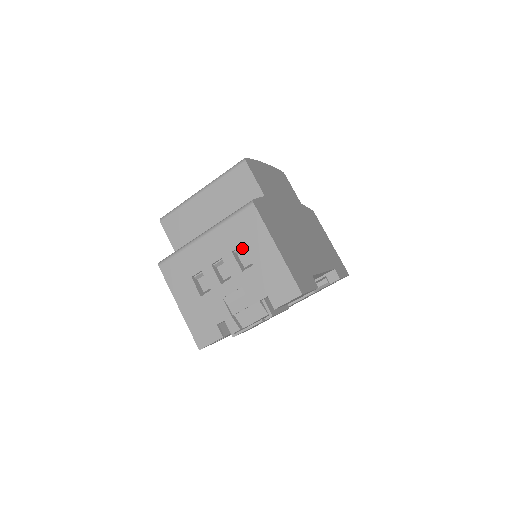
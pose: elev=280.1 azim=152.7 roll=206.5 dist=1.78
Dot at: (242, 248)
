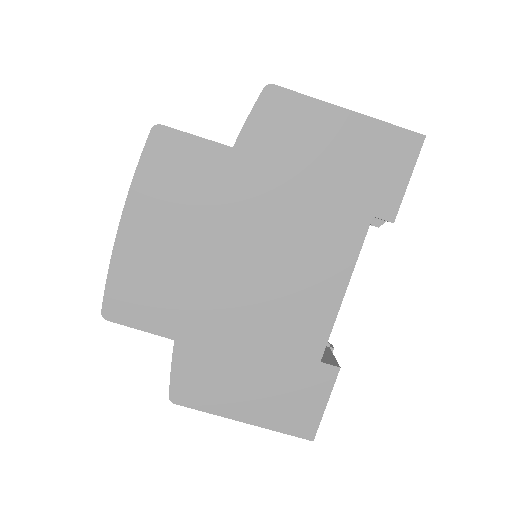
Dot at: occluded
